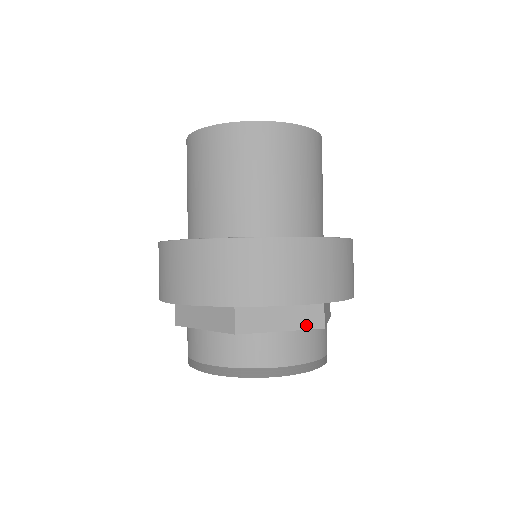
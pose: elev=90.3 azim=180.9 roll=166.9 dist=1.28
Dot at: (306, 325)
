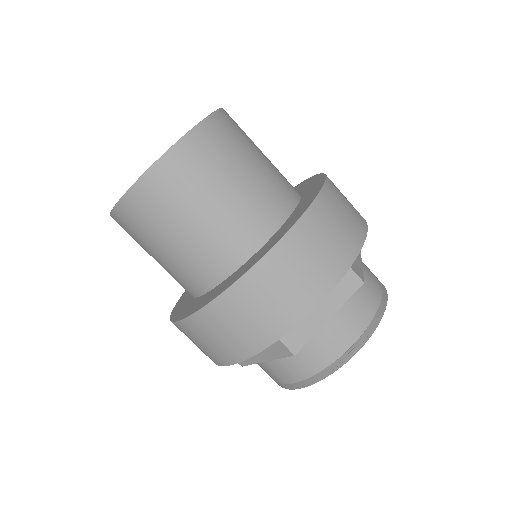
Dot at: (346, 295)
